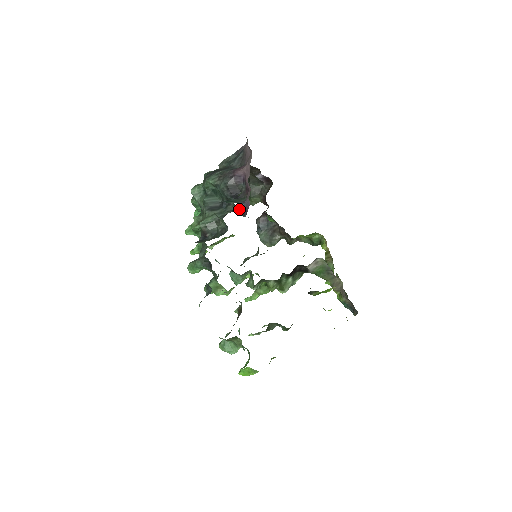
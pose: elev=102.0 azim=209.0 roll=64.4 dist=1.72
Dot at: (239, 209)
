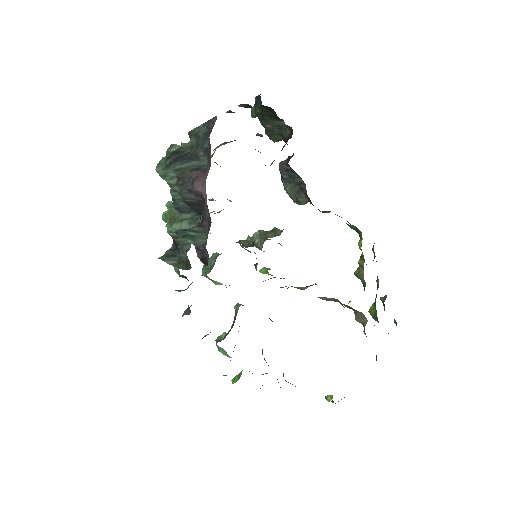
Dot at: (198, 253)
